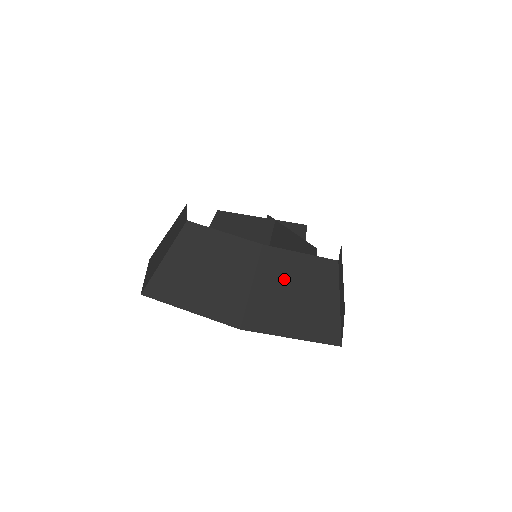
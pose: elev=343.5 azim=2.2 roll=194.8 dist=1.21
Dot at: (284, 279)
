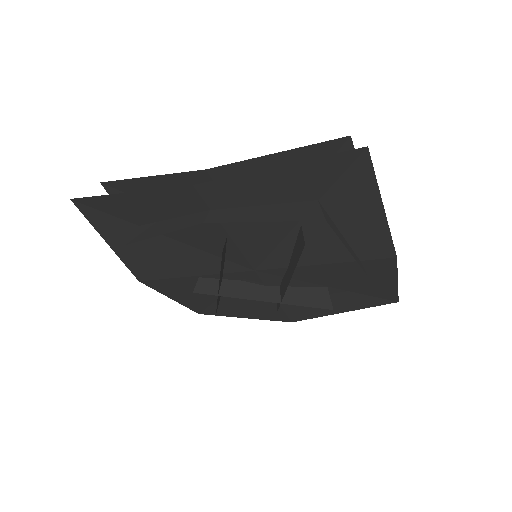
Dot at: occluded
